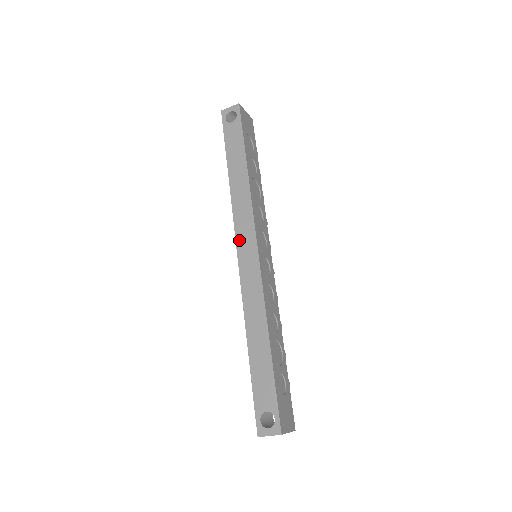
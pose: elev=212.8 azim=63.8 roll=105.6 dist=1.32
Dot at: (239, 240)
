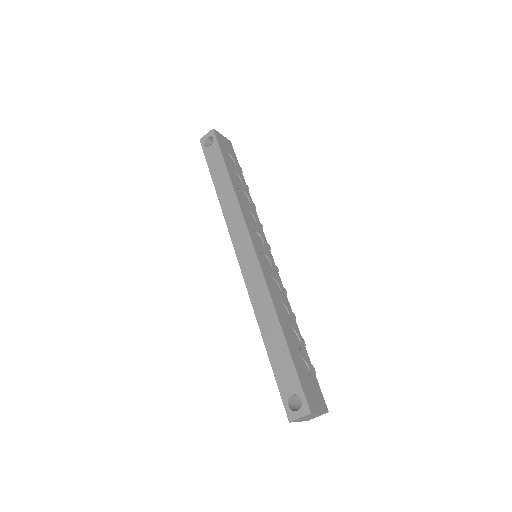
Dot at: (236, 244)
